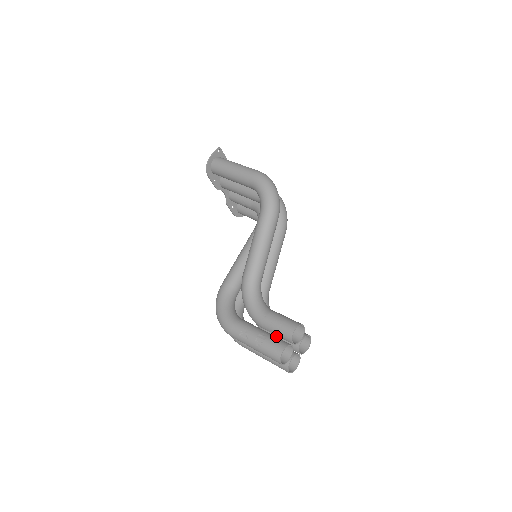
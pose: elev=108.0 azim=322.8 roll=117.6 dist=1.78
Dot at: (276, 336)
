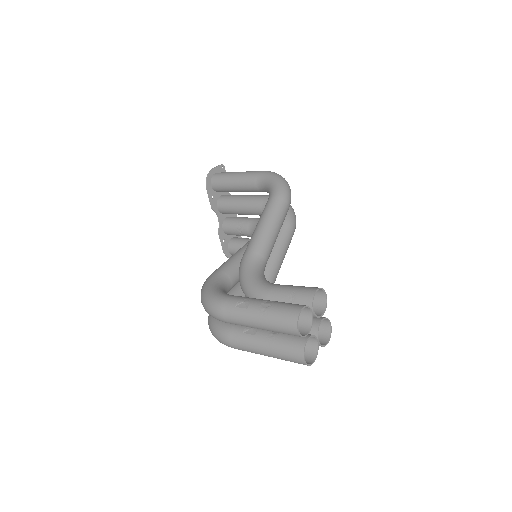
Dot at: occluded
